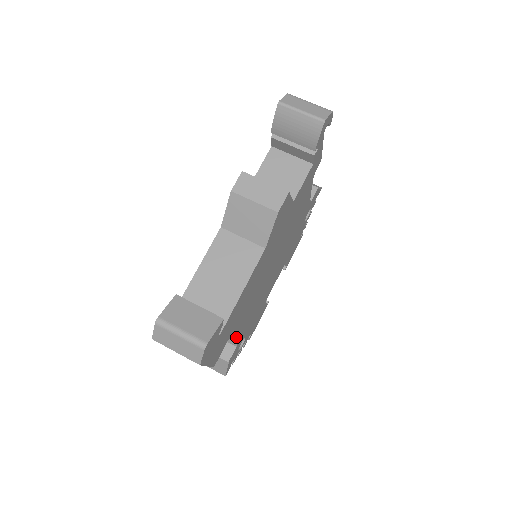
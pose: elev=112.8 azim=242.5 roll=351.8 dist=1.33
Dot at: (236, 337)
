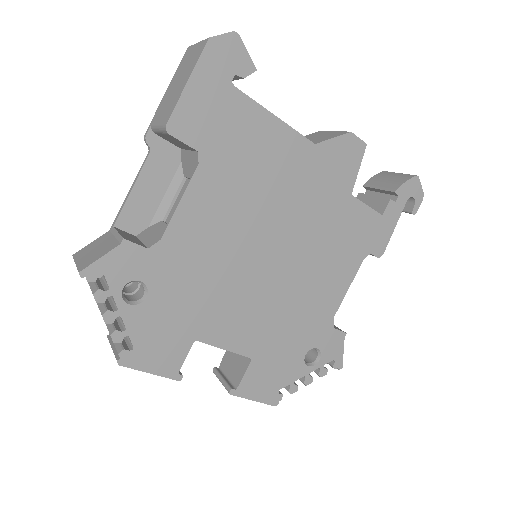
Dot at: (180, 210)
